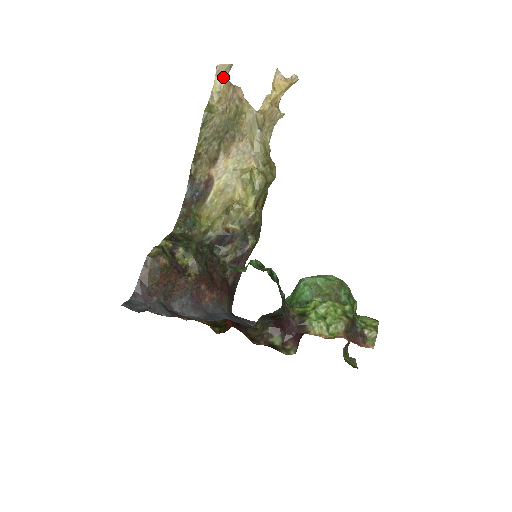
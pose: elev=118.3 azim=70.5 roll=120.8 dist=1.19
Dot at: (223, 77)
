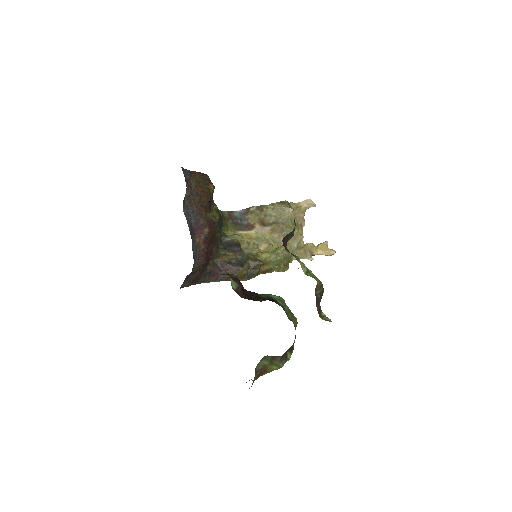
Dot at: (306, 206)
